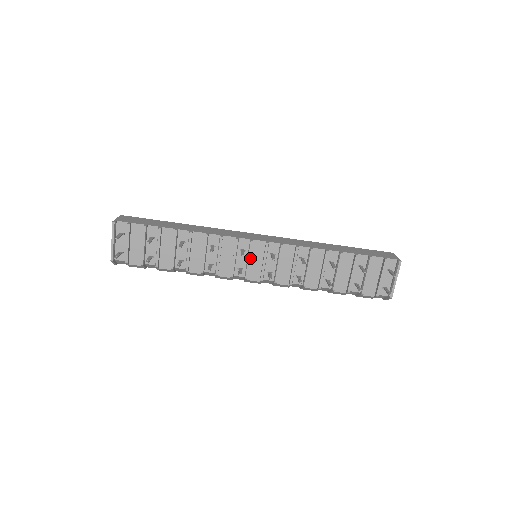
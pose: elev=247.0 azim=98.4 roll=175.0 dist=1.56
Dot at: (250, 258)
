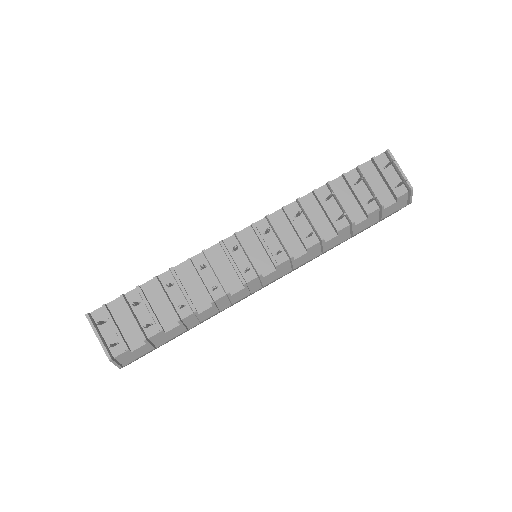
Dot at: (247, 251)
